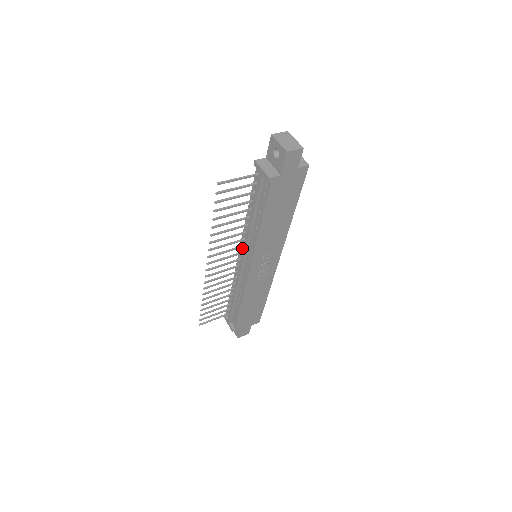
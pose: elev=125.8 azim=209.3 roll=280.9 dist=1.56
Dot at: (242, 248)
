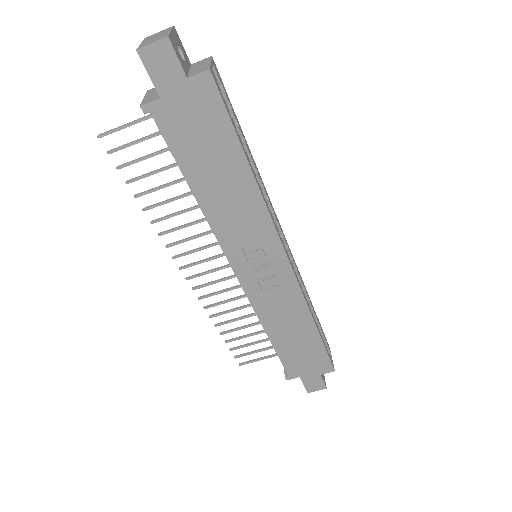
Dot at: occluded
